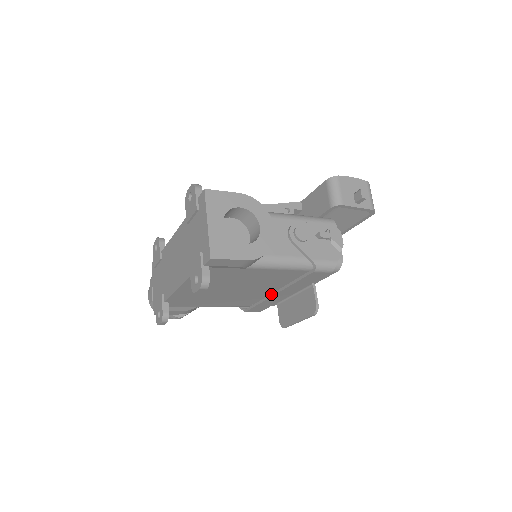
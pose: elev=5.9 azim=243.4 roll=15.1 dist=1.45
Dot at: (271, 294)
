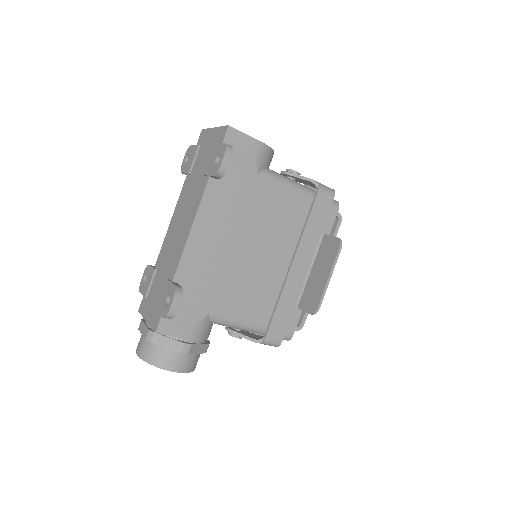
Dot at: (287, 271)
